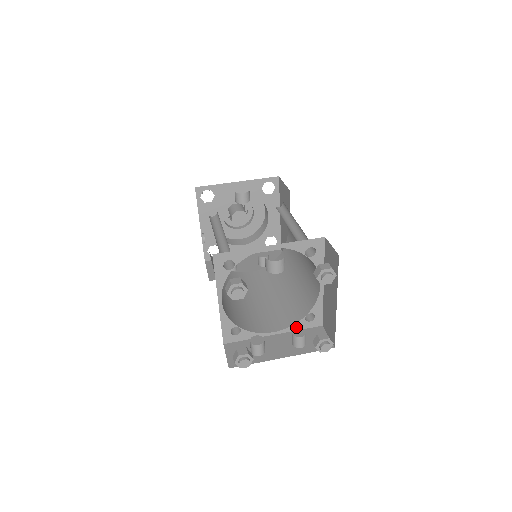
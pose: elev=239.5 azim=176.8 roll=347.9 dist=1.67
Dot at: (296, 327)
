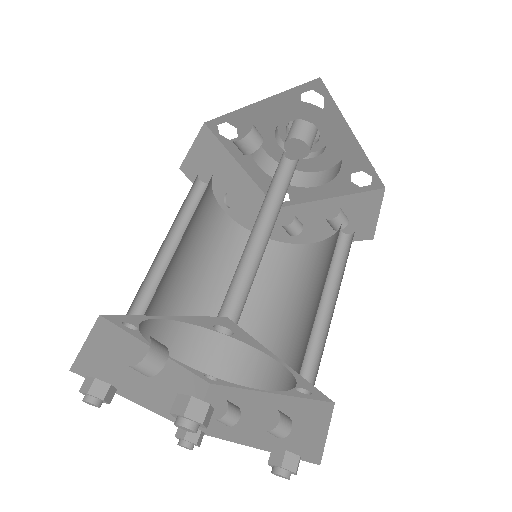
Dot at: (291, 393)
